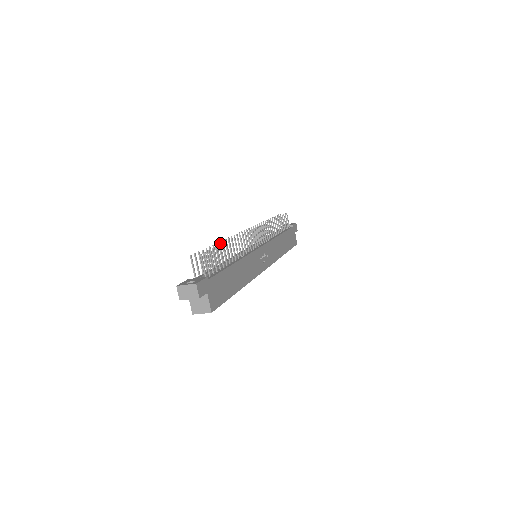
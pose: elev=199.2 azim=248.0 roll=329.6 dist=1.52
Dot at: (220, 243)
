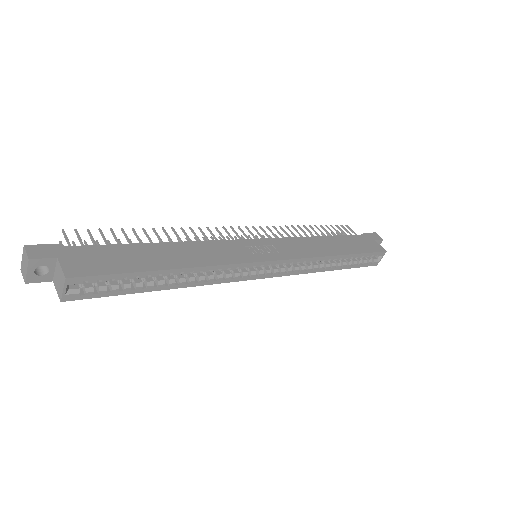
Dot at: occluded
